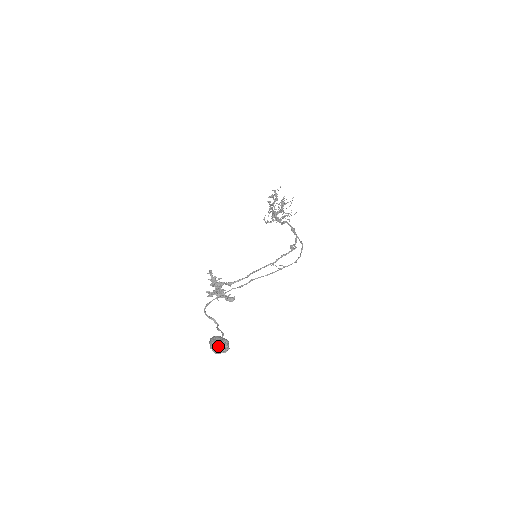
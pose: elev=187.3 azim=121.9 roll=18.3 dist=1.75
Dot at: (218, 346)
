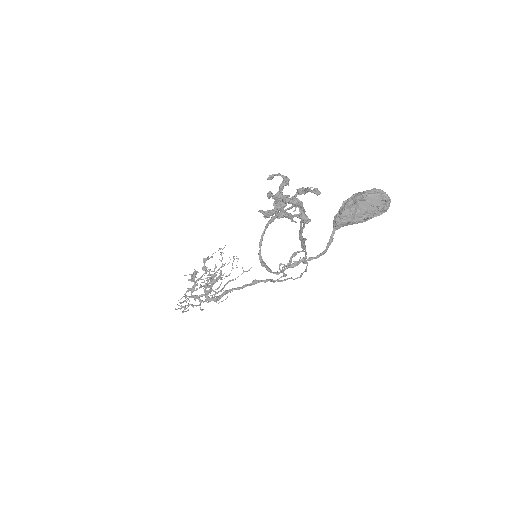
Dot at: (379, 190)
